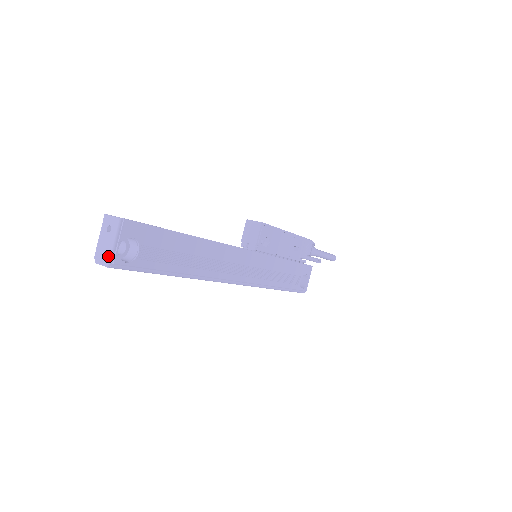
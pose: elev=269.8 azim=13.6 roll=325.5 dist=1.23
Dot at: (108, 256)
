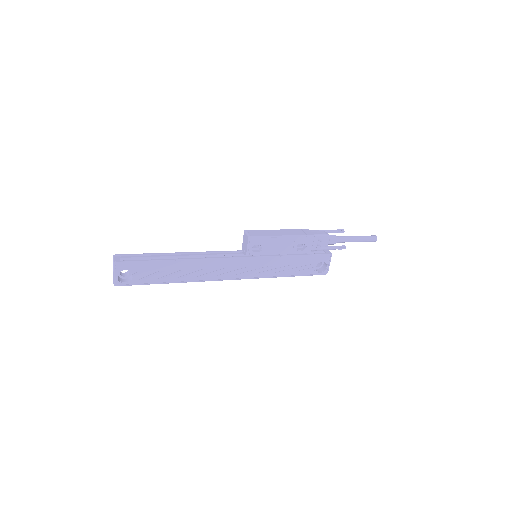
Dot at: (113, 281)
